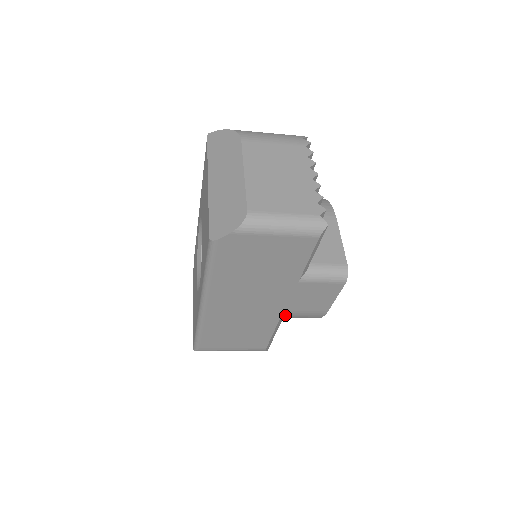
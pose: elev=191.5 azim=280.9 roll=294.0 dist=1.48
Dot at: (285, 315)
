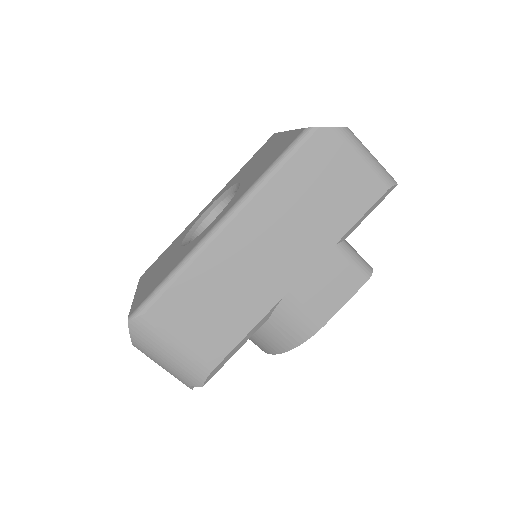
Dot at: (281, 305)
